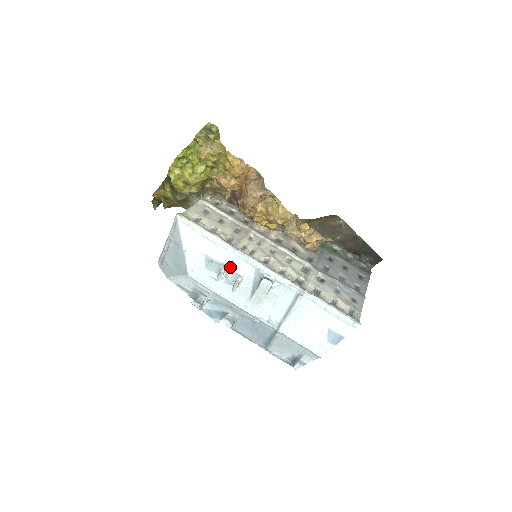
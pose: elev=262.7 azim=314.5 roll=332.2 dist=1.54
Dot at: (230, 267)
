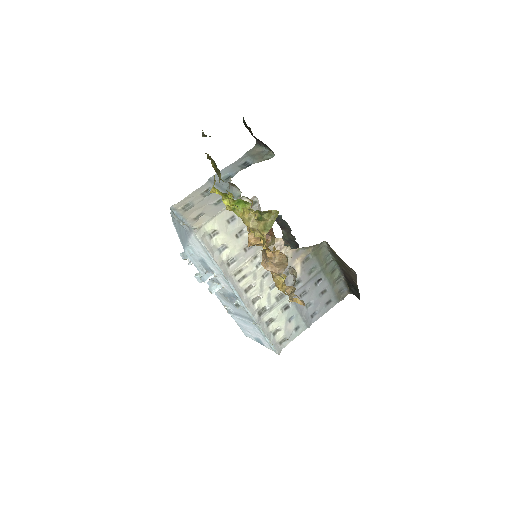
Dot at: (217, 277)
